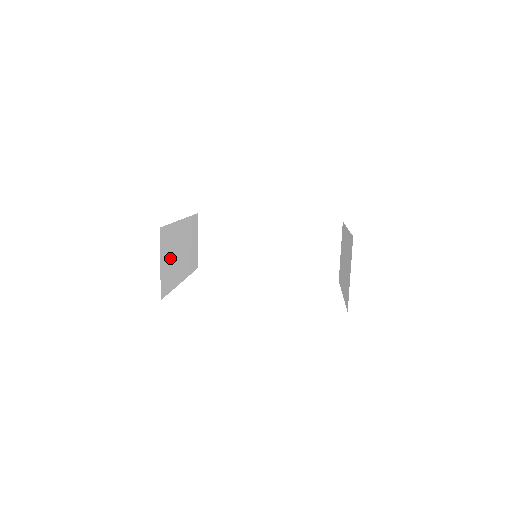
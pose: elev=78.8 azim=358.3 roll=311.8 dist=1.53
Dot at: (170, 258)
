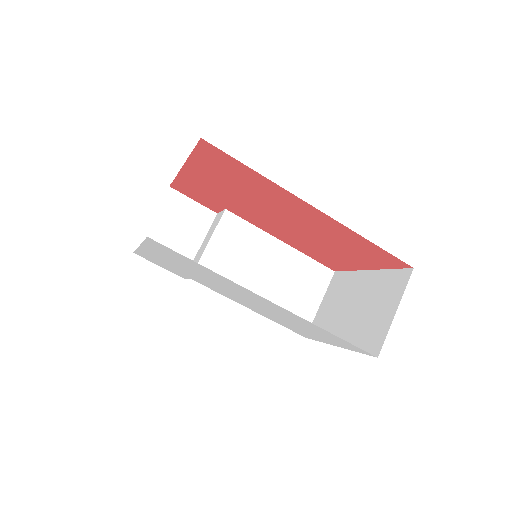
Dot at: occluded
